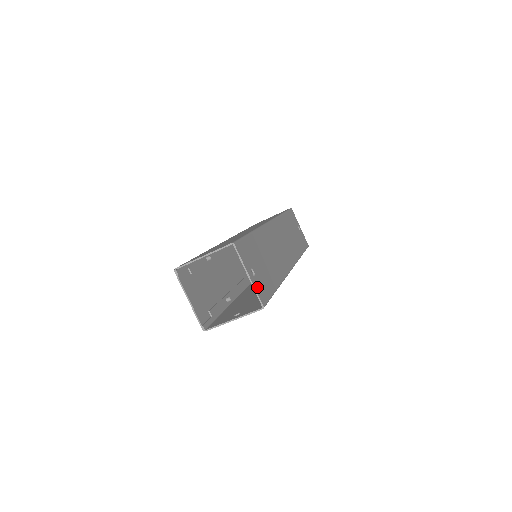
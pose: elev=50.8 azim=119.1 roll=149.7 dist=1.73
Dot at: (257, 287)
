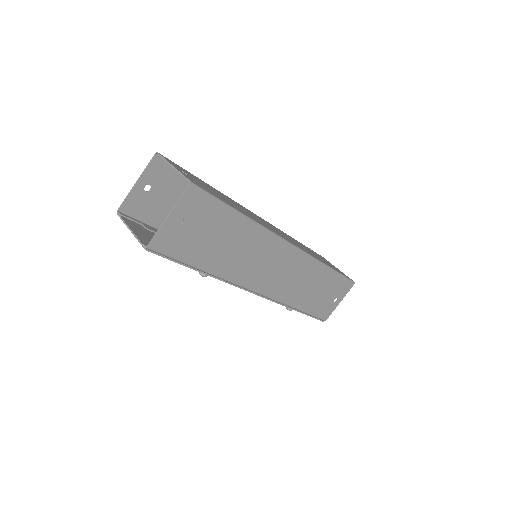
Dot at: (186, 176)
